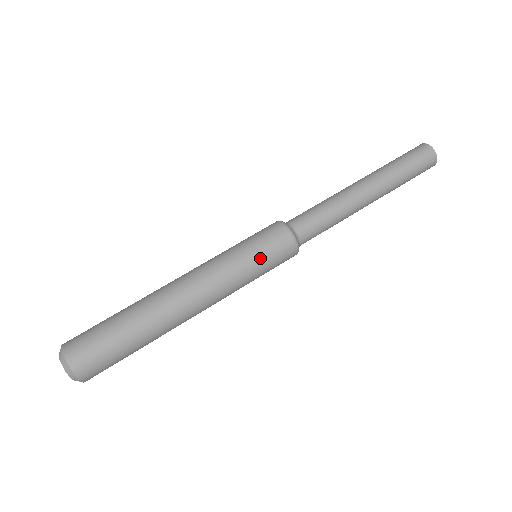
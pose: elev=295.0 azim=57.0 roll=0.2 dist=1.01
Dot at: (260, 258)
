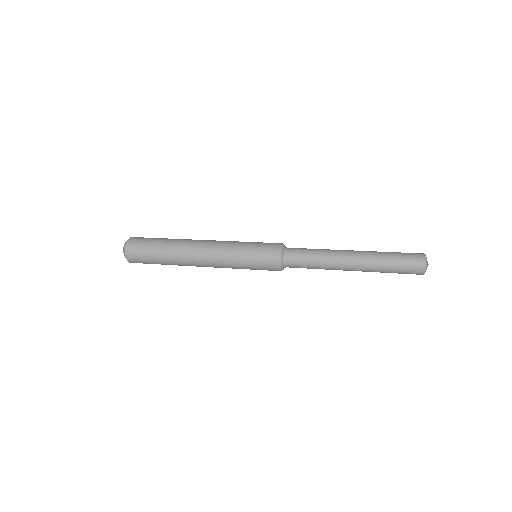
Dot at: (254, 243)
